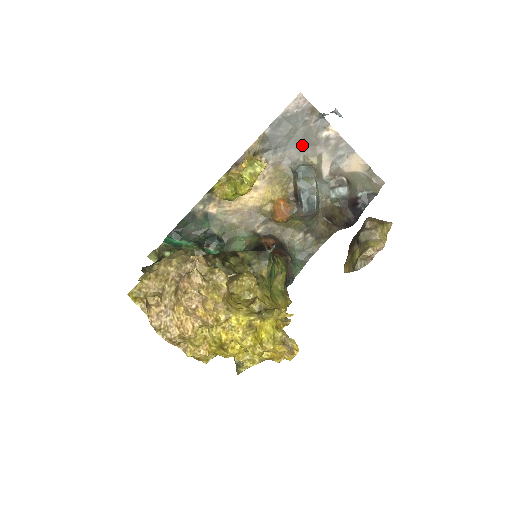
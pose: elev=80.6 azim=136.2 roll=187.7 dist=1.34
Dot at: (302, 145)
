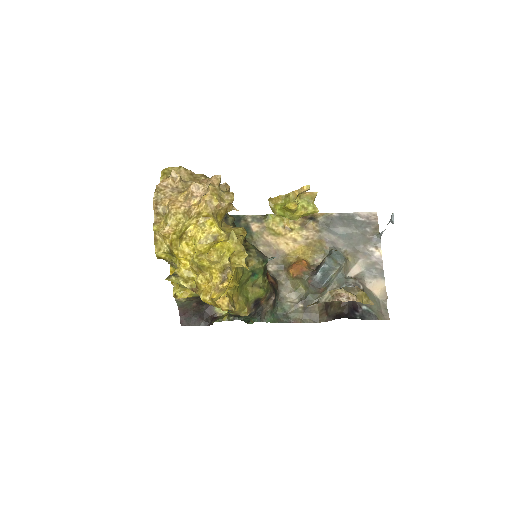
Dot at: (351, 243)
